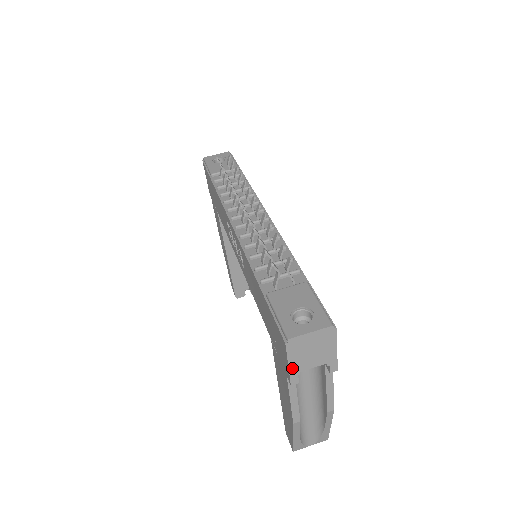
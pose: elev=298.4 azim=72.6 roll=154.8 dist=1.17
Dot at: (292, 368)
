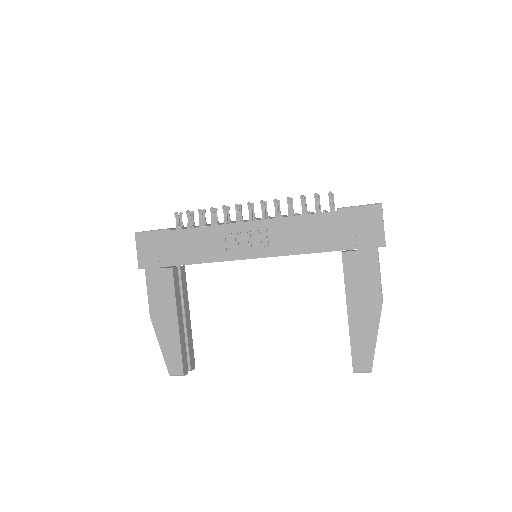
Dot at: occluded
